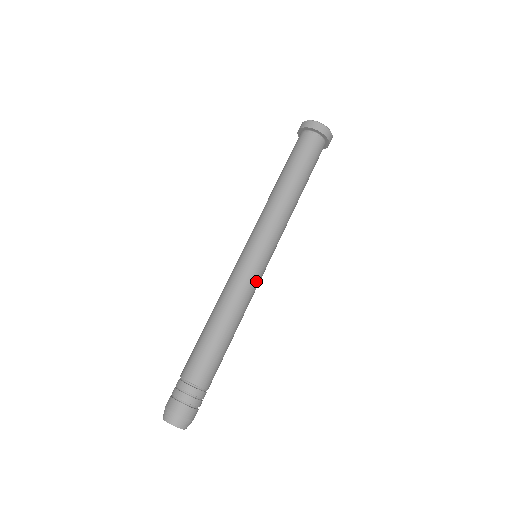
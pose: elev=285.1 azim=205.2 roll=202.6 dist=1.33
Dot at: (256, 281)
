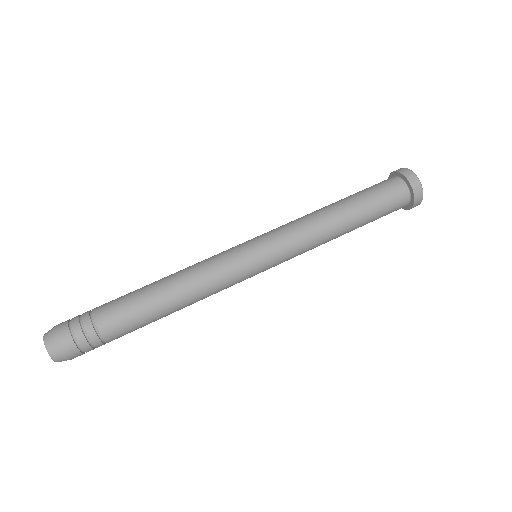
Dot at: (235, 276)
